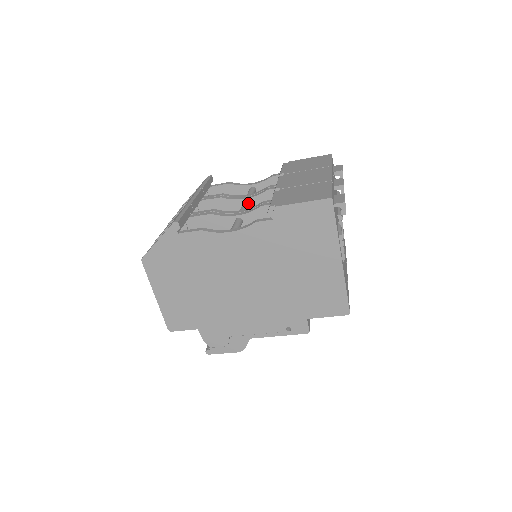
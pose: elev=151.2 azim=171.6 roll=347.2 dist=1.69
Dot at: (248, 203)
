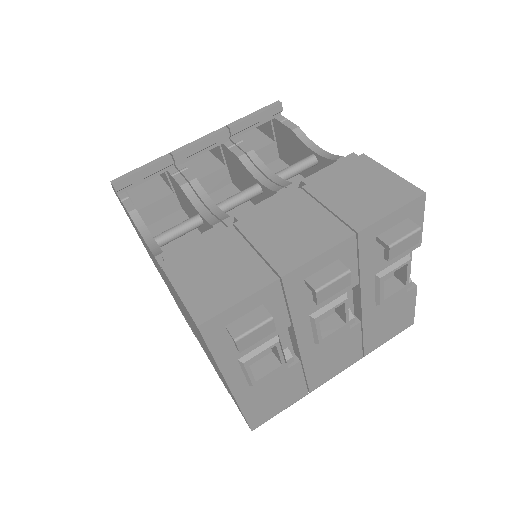
Dot at: (256, 190)
